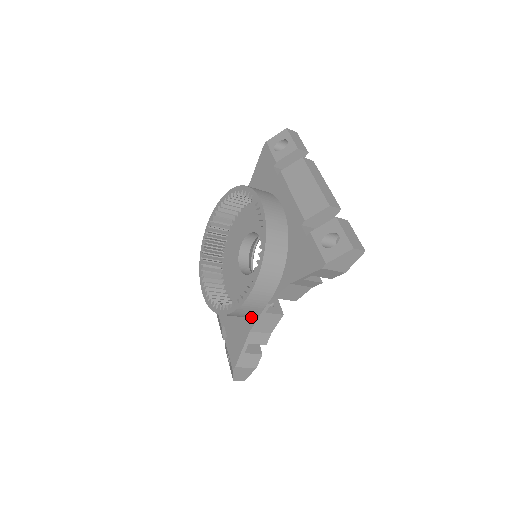
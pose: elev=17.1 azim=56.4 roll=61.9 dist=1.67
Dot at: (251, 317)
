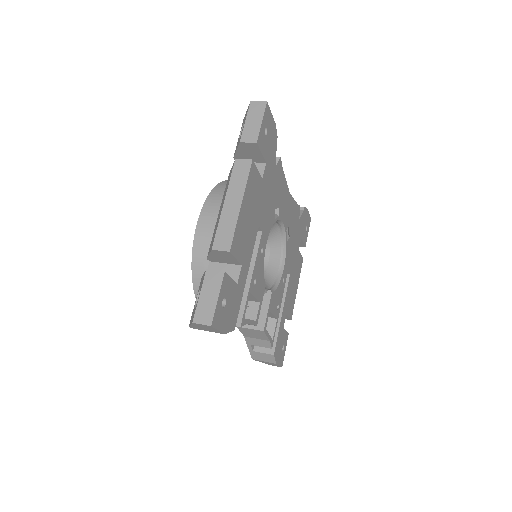
Dot at: occluded
